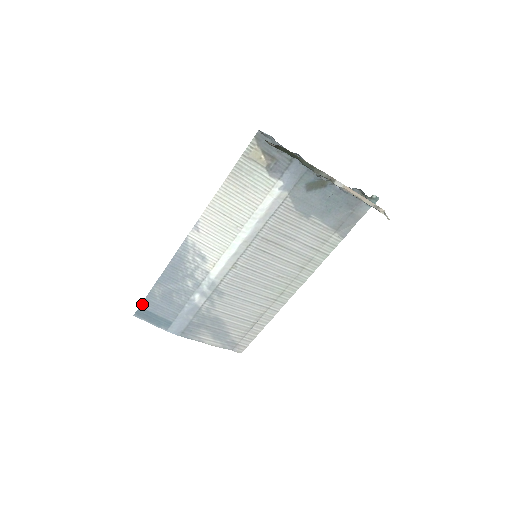
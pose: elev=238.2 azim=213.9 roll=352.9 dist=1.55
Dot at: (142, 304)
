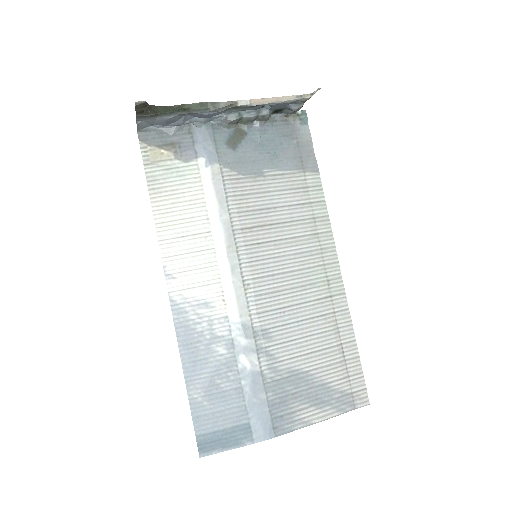
Dot at: (195, 430)
